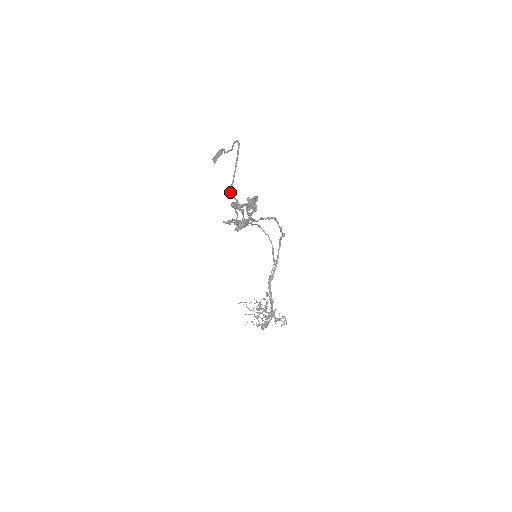
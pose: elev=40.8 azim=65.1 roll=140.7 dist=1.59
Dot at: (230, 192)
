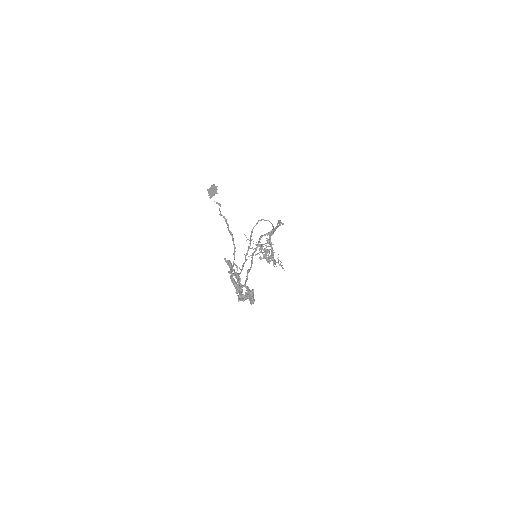
Dot at: (229, 272)
